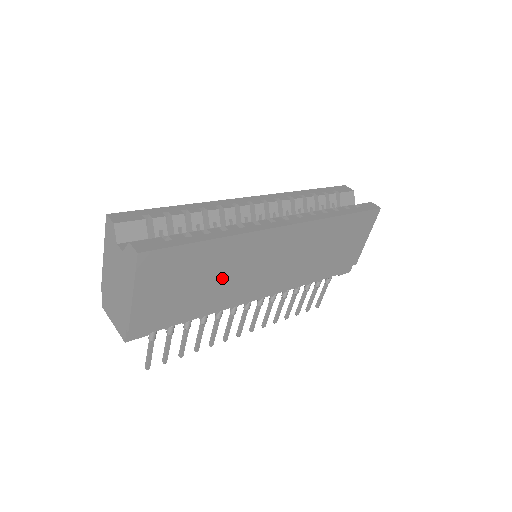
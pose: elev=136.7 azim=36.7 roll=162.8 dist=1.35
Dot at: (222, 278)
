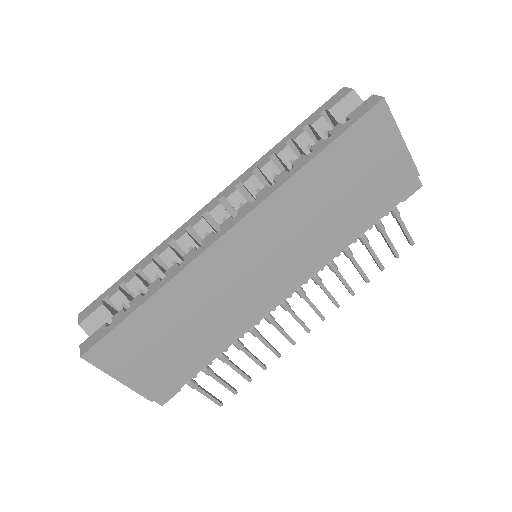
Dot at: (204, 316)
